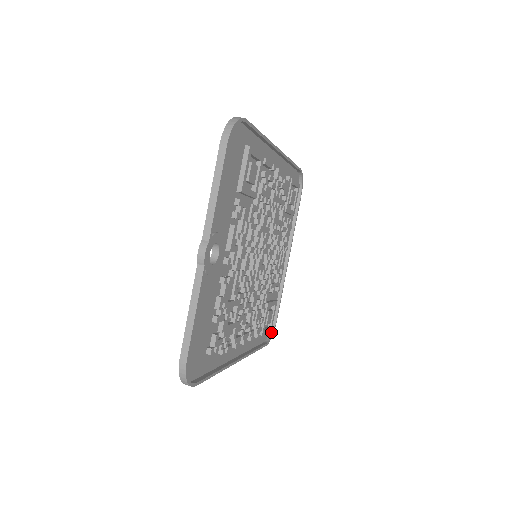
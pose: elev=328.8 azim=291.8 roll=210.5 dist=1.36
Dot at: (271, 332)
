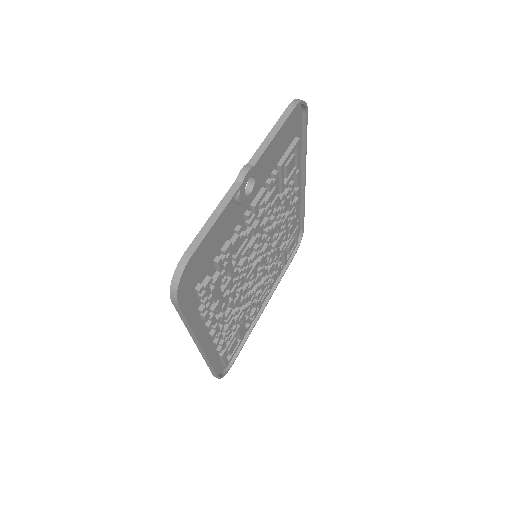
Dot at: (224, 371)
